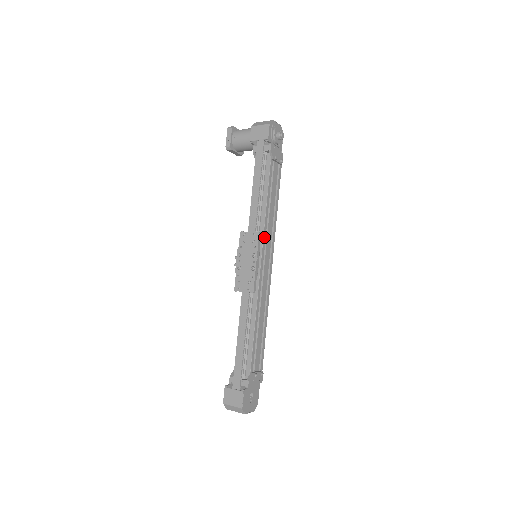
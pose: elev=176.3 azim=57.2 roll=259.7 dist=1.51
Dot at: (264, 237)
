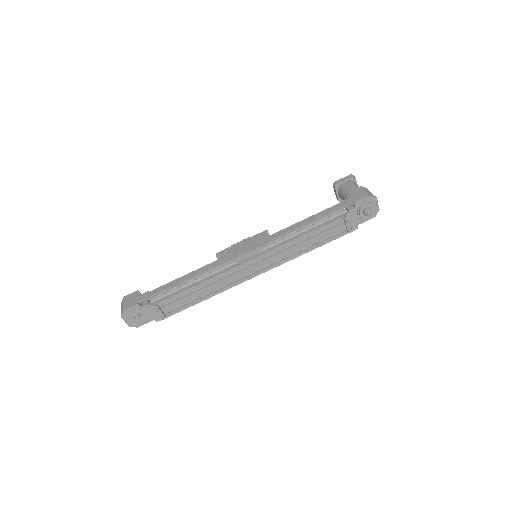
Dot at: (274, 251)
